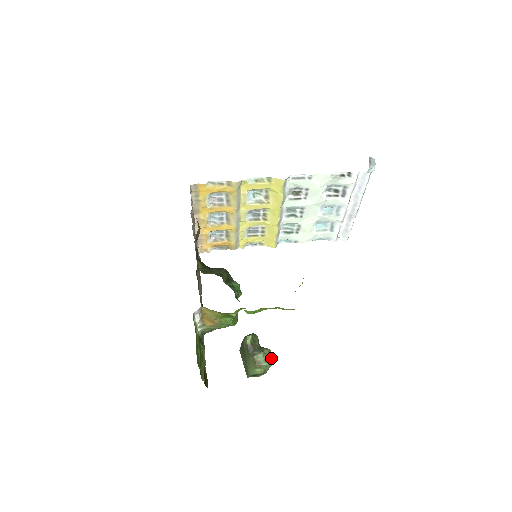
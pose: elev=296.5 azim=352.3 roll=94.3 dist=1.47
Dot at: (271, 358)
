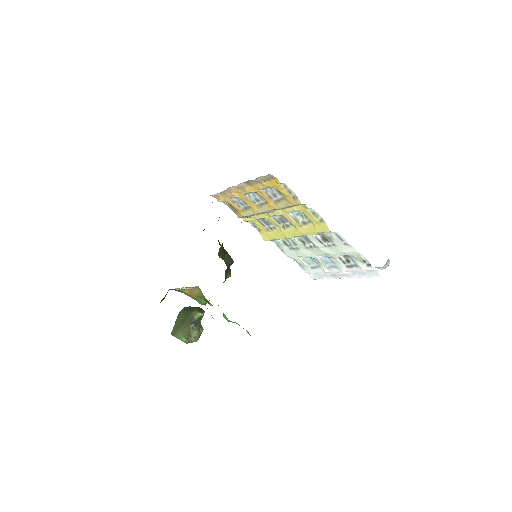
Dot at: (199, 336)
